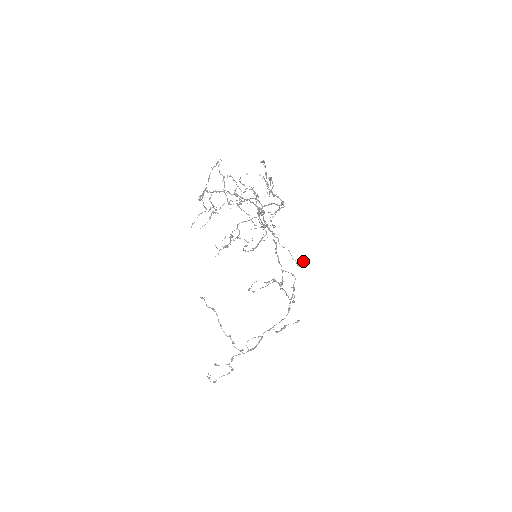
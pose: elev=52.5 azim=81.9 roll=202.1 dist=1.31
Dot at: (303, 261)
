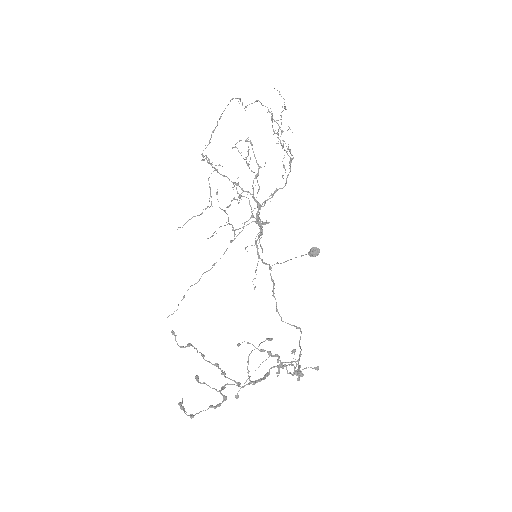
Dot at: (316, 250)
